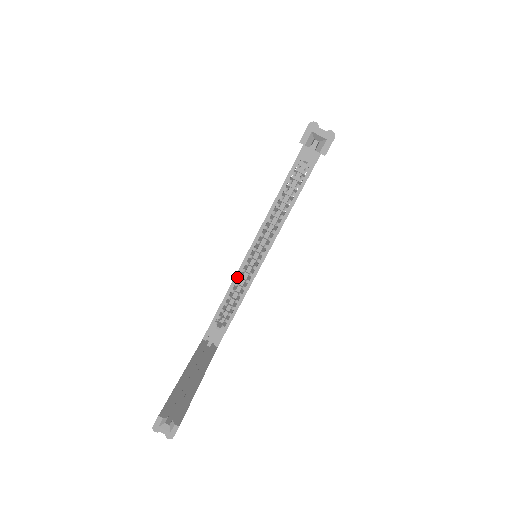
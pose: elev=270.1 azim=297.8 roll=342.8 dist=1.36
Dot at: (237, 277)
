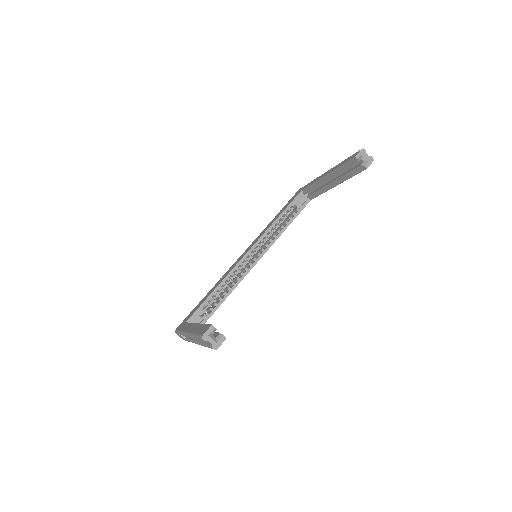
Dot at: (231, 273)
